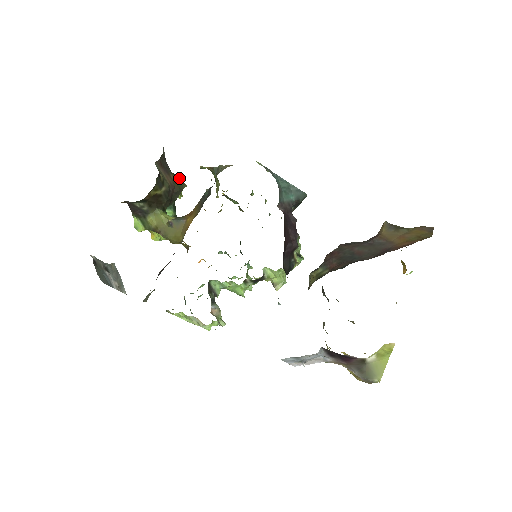
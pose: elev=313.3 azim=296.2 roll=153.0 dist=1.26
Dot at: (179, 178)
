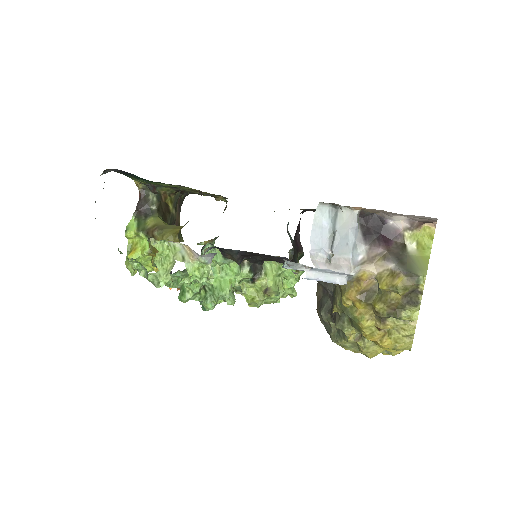
Dot at: occluded
